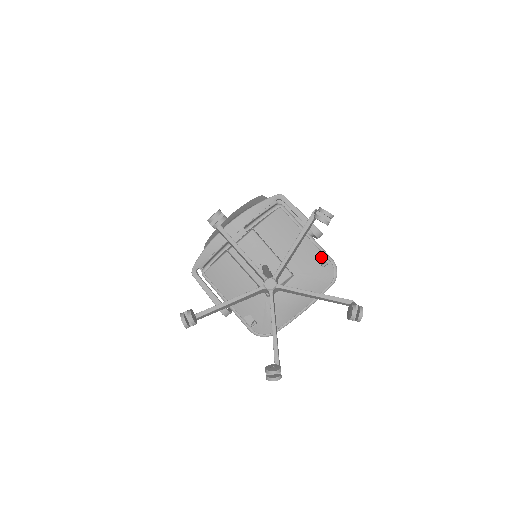
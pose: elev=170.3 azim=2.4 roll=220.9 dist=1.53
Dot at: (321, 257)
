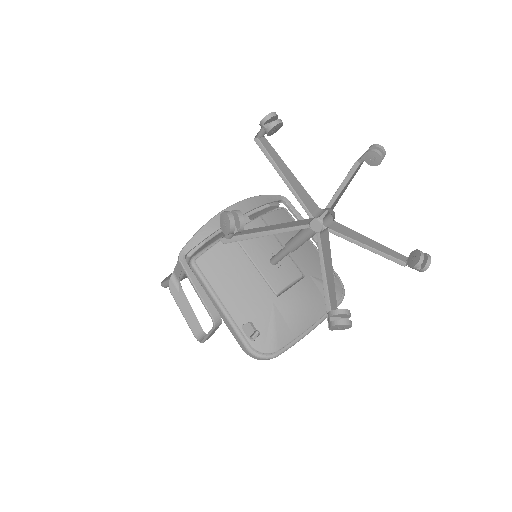
Dot at: occluded
